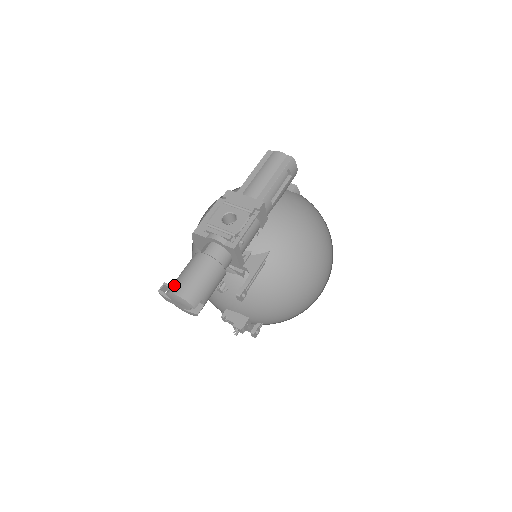
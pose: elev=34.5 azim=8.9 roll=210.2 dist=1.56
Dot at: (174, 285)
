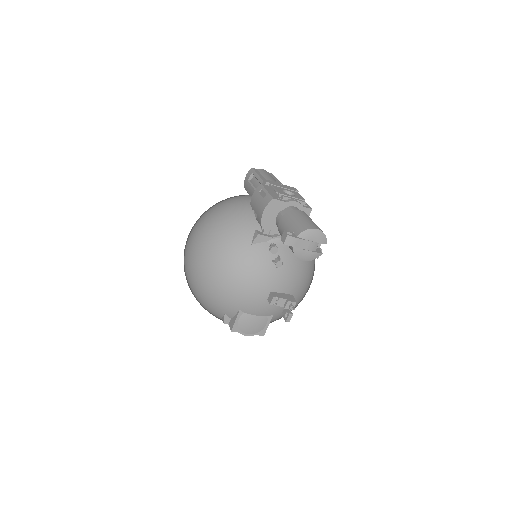
Dot at: (305, 225)
